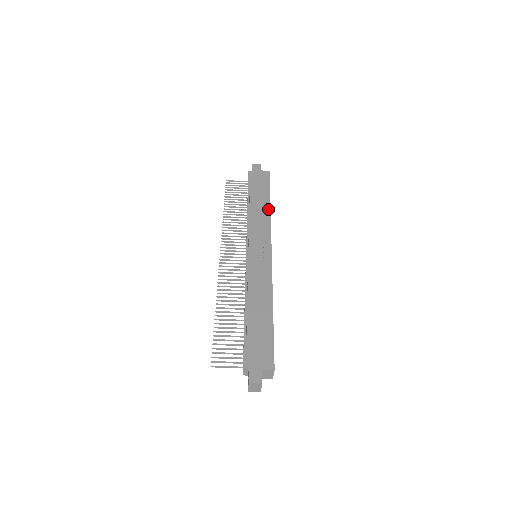
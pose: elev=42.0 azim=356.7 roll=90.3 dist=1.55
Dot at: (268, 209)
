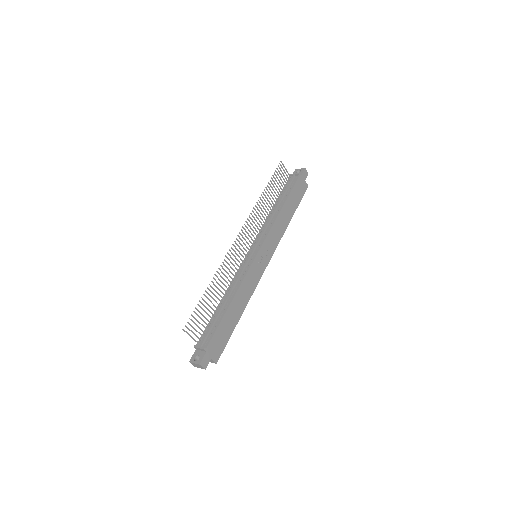
Dot at: (288, 224)
